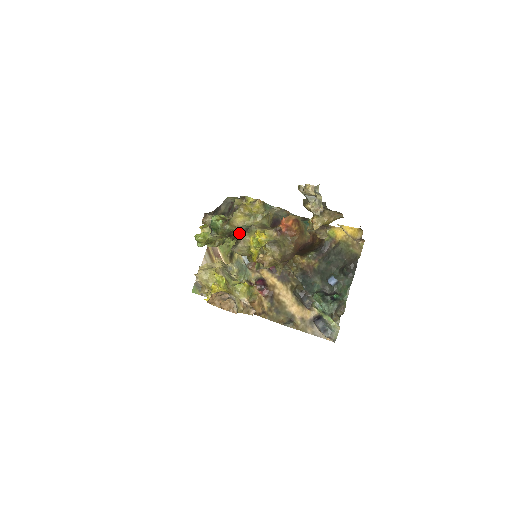
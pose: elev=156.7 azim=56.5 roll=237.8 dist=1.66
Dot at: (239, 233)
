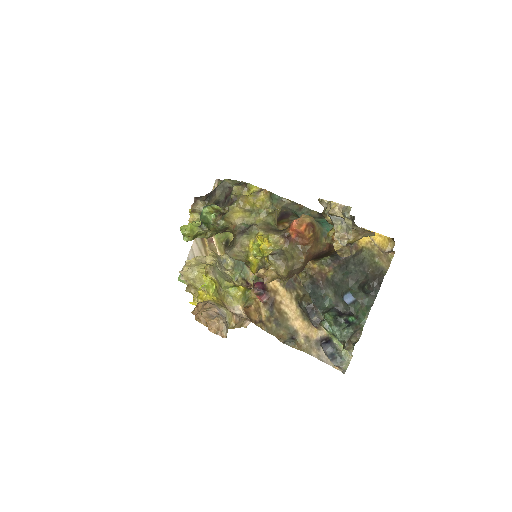
Dot at: (236, 234)
